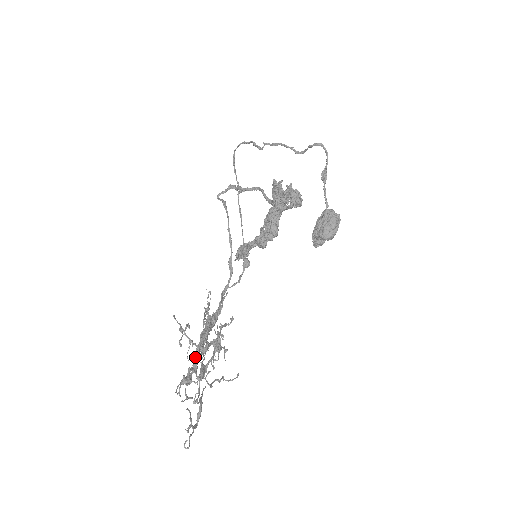
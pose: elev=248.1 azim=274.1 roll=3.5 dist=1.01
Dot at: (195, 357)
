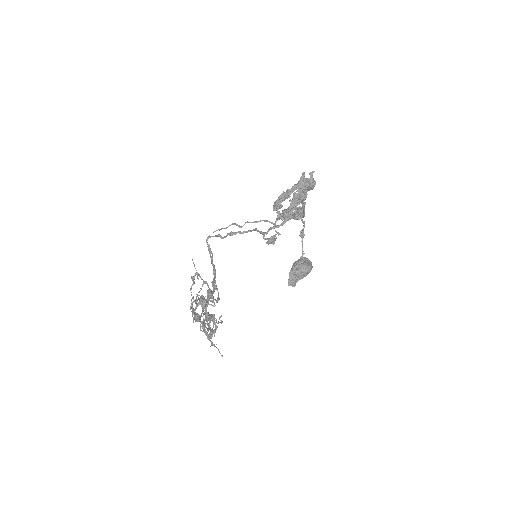
Dot at: (207, 295)
